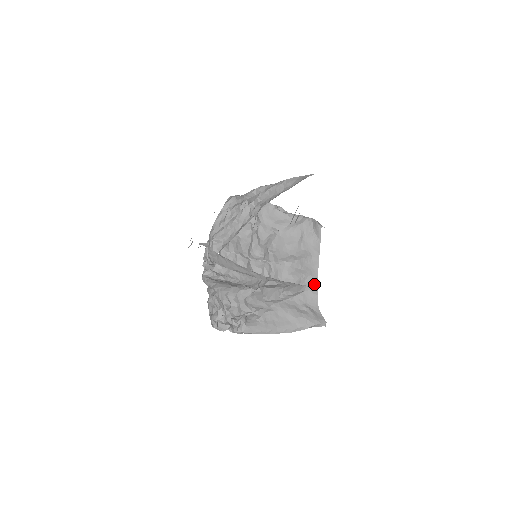
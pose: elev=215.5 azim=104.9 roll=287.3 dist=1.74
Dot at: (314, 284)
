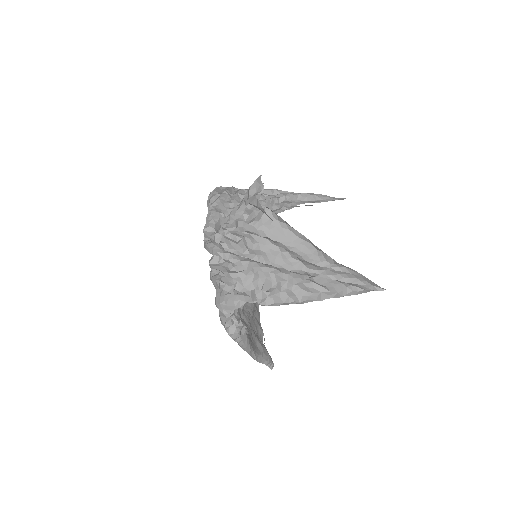
Dot at: (259, 321)
